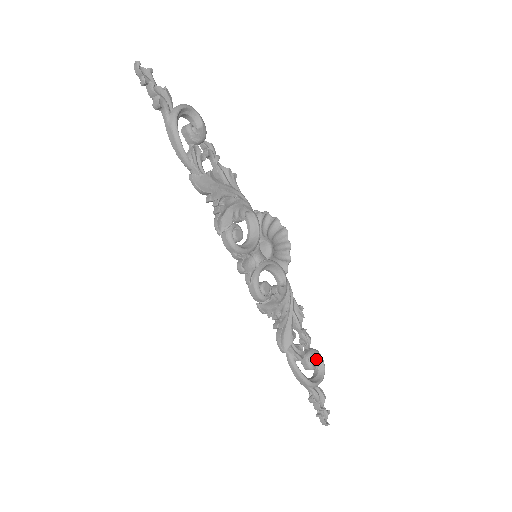
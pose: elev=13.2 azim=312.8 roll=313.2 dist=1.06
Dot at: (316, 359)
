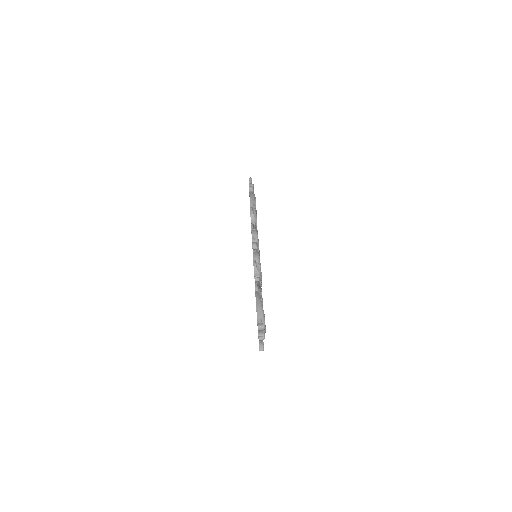
Dot at: occluded
